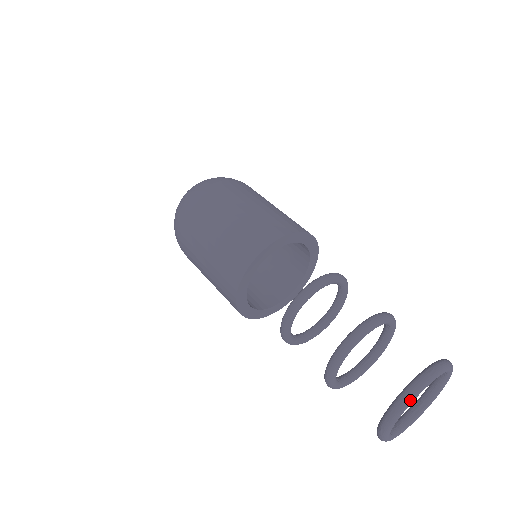
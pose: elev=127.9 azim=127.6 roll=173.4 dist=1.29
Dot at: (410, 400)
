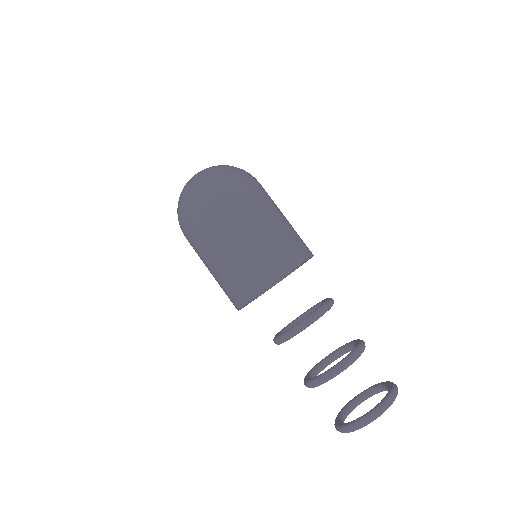
Dot at: (355, 430)
